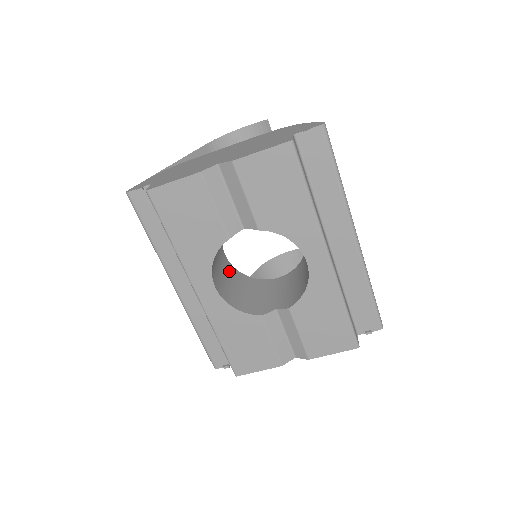
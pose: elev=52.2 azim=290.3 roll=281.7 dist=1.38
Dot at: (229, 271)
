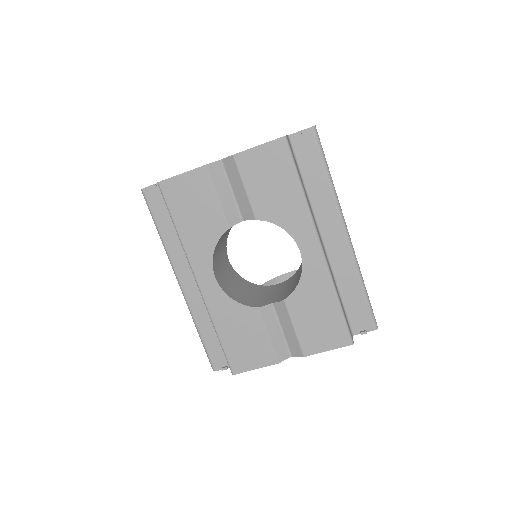
Dot at: (231, 273)
